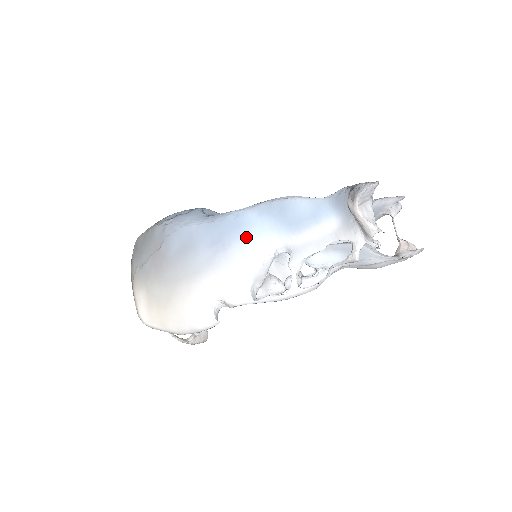
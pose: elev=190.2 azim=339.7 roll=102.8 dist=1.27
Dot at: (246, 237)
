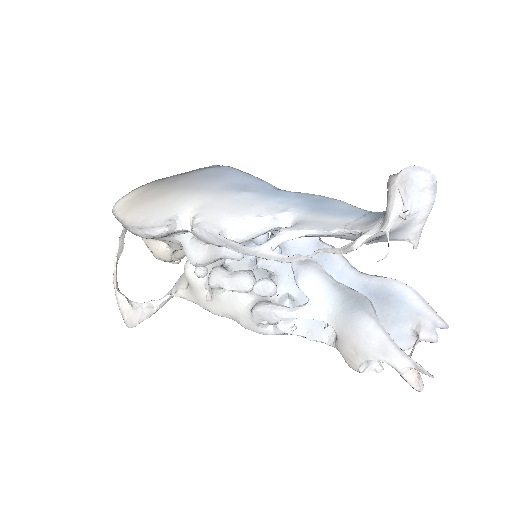
Dot at: (268, 197)
